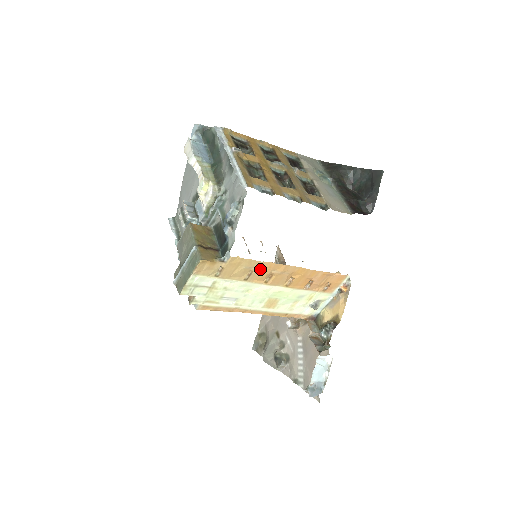
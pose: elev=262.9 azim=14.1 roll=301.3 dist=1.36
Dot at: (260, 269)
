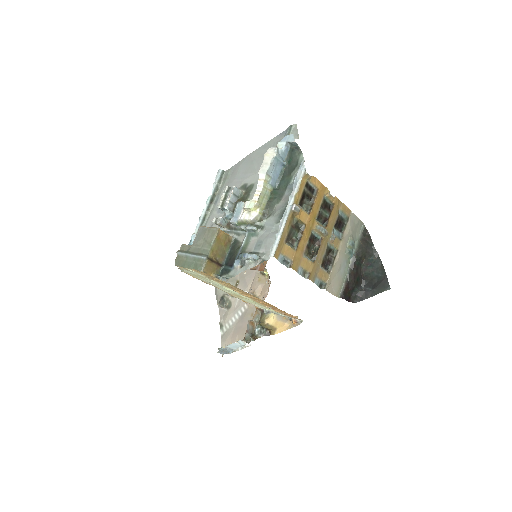
Dot at: (242, 291)
